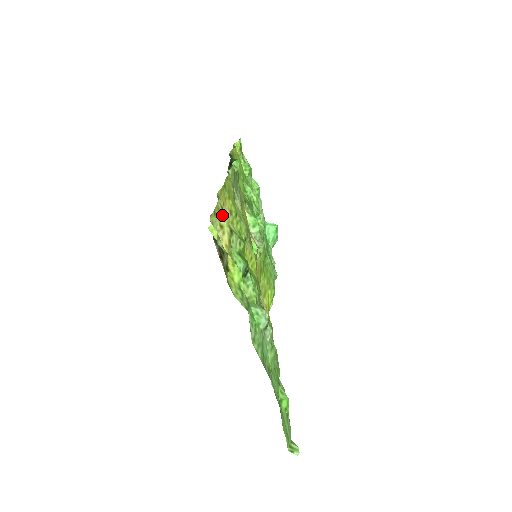
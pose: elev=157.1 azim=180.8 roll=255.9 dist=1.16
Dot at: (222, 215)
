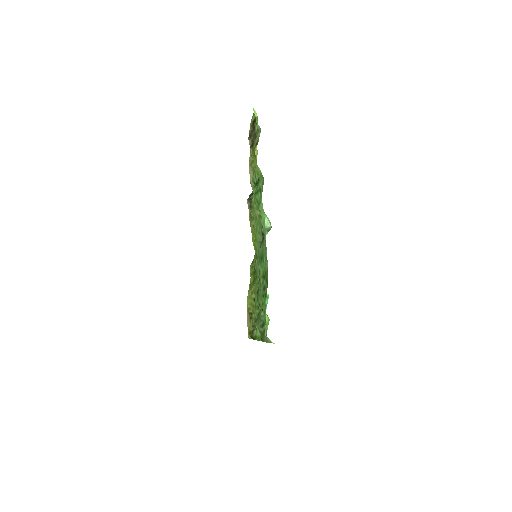
Dot at: occluded
